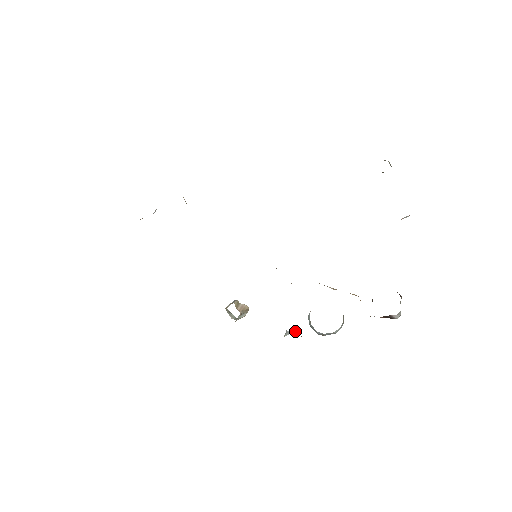
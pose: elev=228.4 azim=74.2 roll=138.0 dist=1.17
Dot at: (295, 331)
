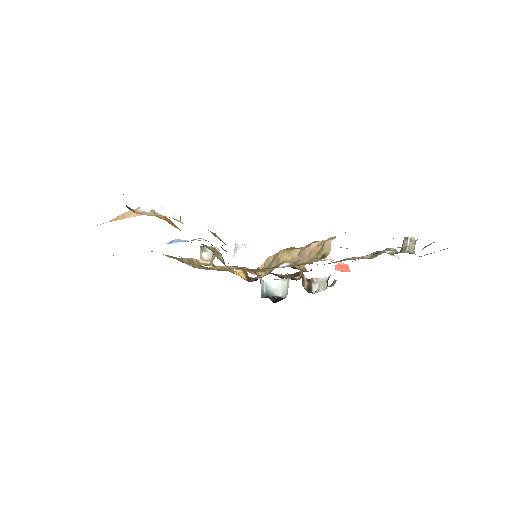
Dot at: (242, 247)
